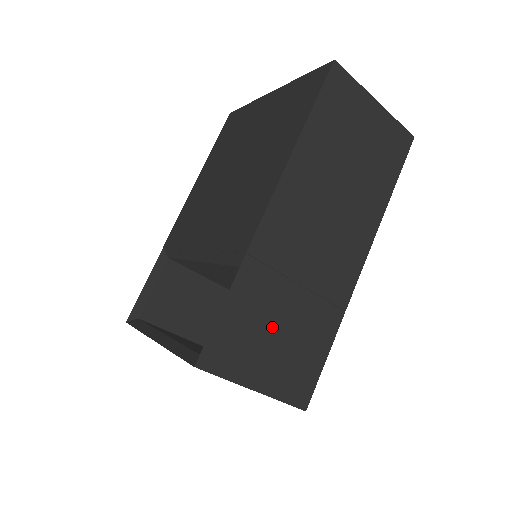
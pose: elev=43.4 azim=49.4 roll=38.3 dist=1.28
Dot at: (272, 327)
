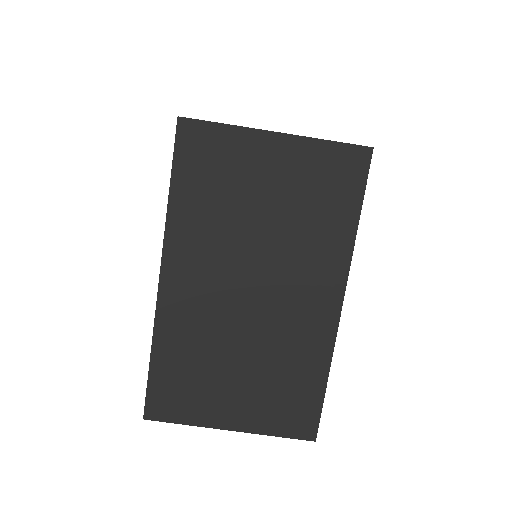
Dot at: occluded
